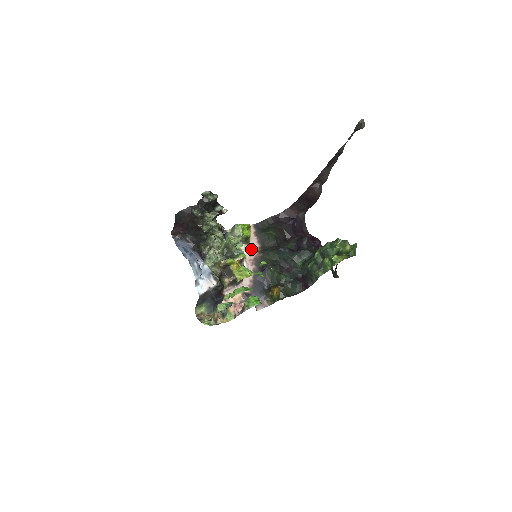
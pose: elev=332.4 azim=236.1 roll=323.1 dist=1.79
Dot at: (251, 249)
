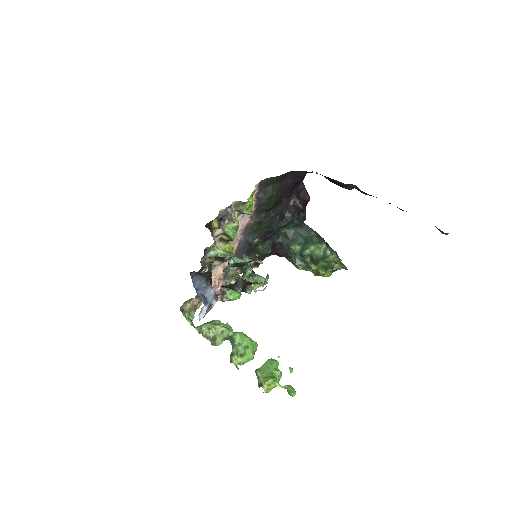
Dot at: (246, 216)
